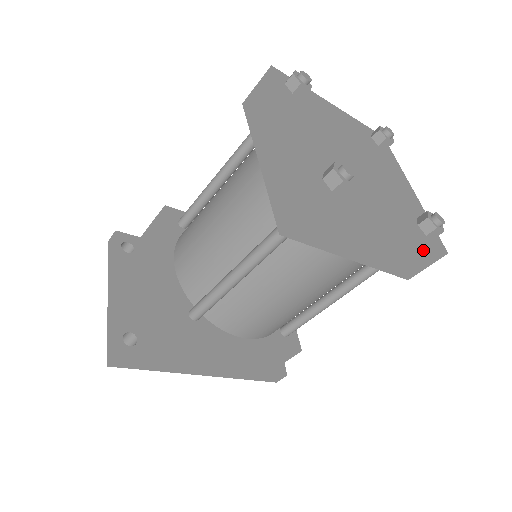
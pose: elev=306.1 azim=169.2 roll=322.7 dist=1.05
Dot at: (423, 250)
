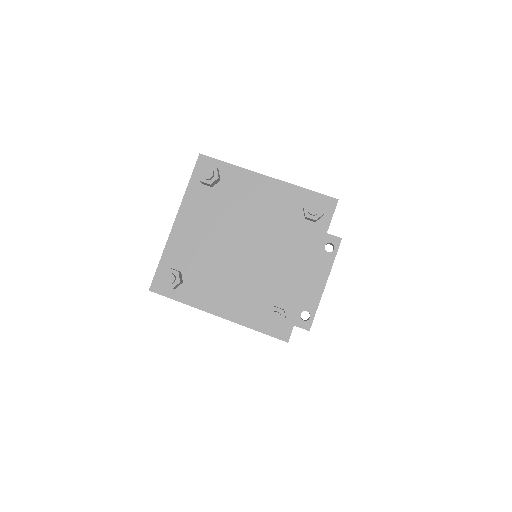
Dot at: (263, 332)
